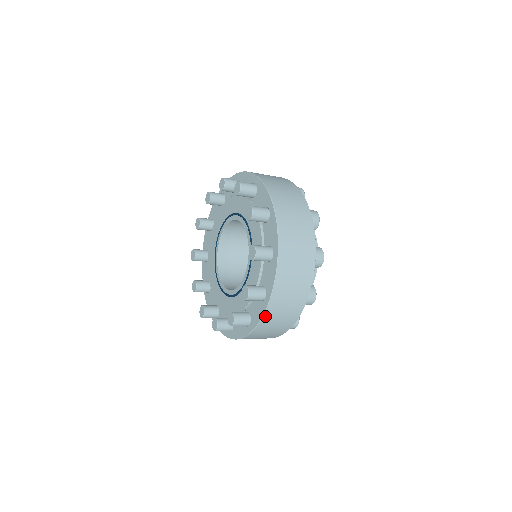
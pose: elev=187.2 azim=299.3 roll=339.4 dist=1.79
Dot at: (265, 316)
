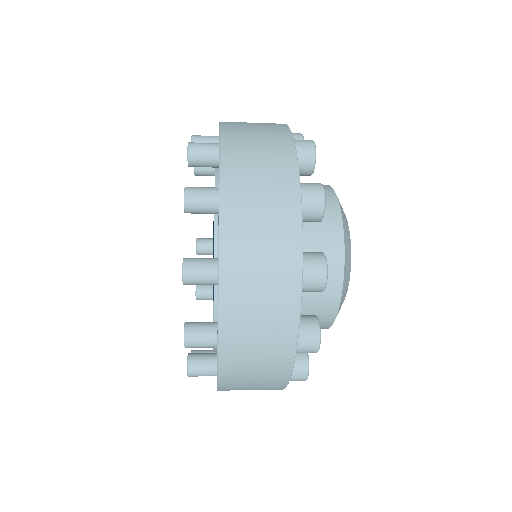
Dot at: (222, 373)
